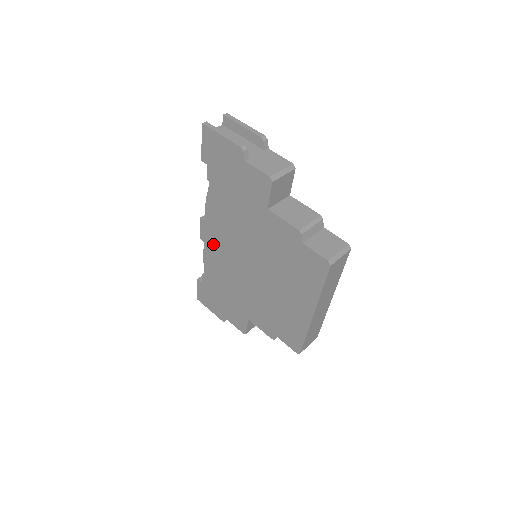
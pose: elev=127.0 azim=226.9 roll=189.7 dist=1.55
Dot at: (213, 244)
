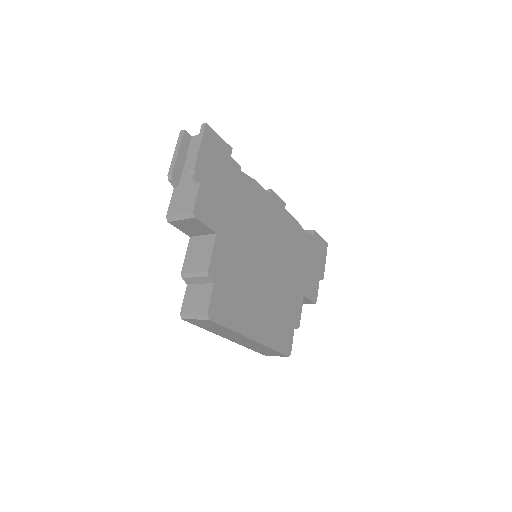
Dot at: occluded
